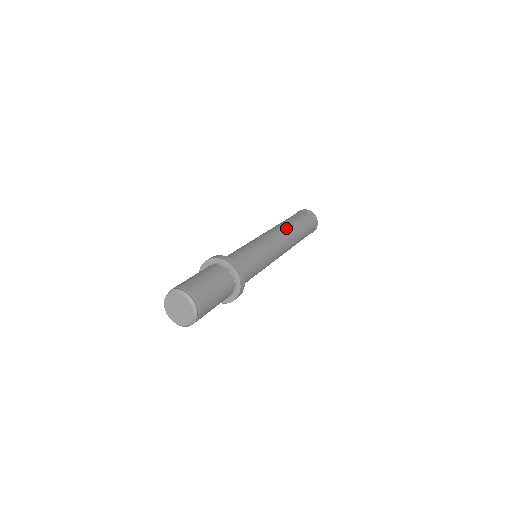
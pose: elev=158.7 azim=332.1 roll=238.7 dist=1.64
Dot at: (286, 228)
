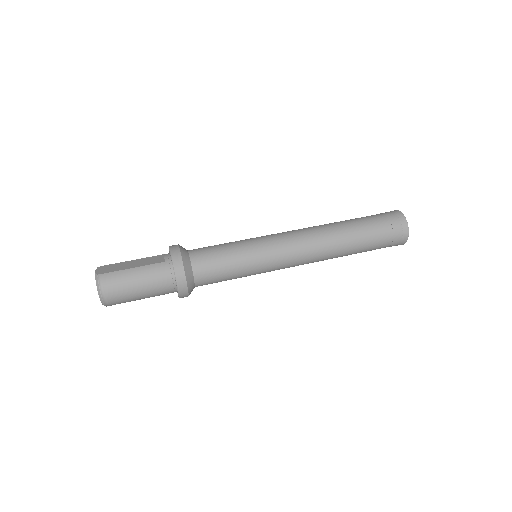
Dot at: (328, 248)
